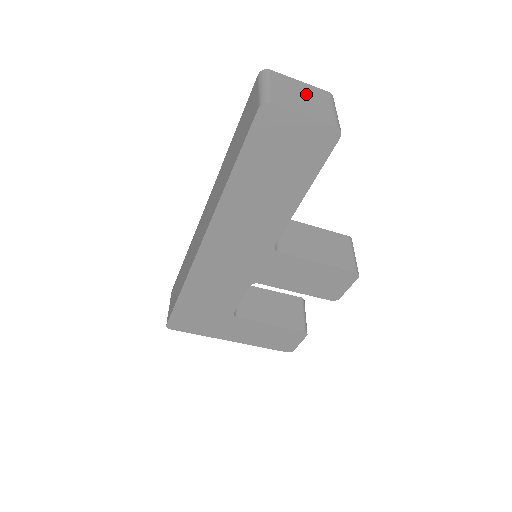
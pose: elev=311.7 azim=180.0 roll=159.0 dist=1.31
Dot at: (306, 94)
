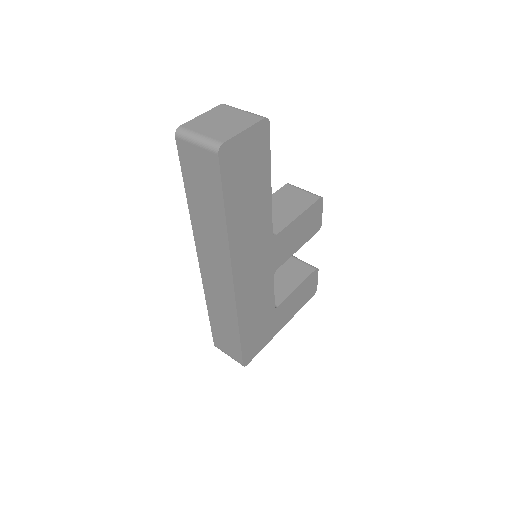
Dot at: (219, 118)
